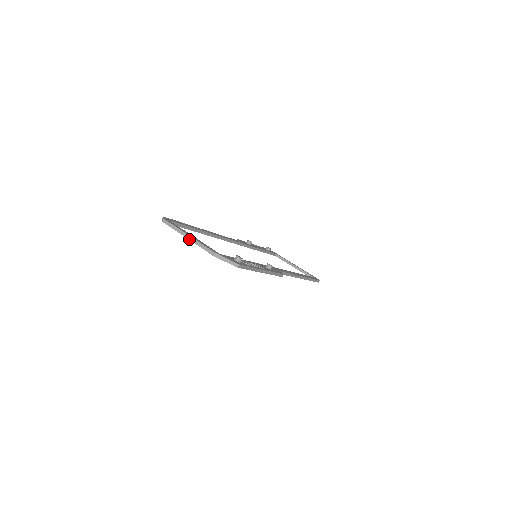
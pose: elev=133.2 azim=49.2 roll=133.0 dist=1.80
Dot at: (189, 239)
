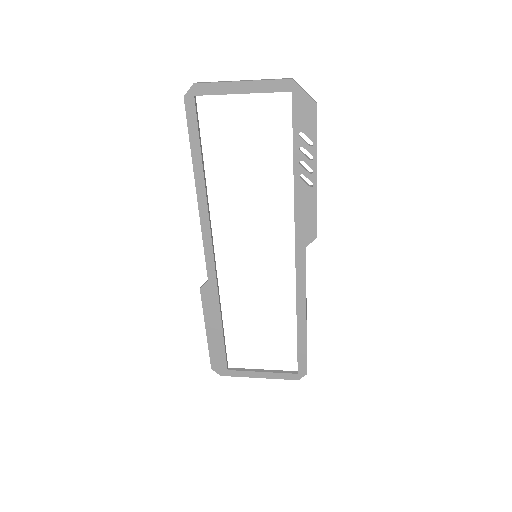
Dot at: (246, 80)
